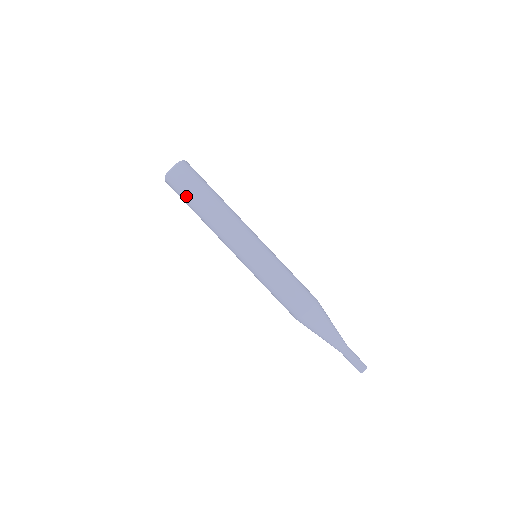
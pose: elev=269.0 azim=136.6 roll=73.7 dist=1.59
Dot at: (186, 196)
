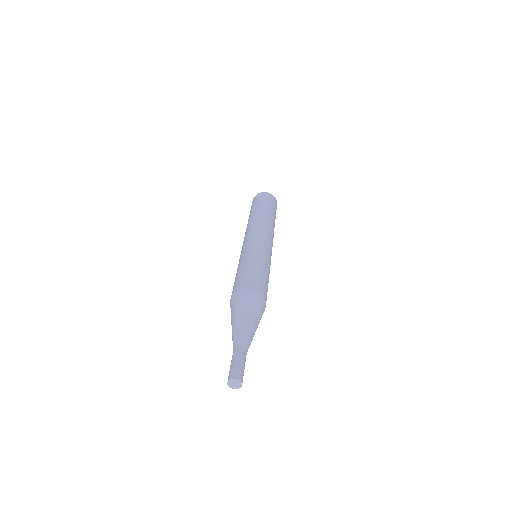
Dot at: (256, 204)
